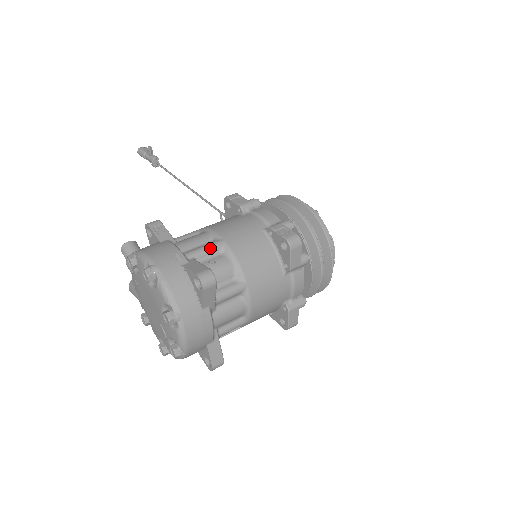
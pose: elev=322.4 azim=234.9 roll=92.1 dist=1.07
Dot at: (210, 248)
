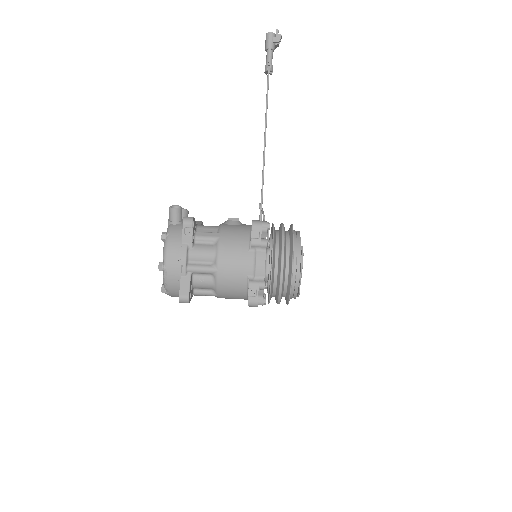
Dot at: (205, 272)
